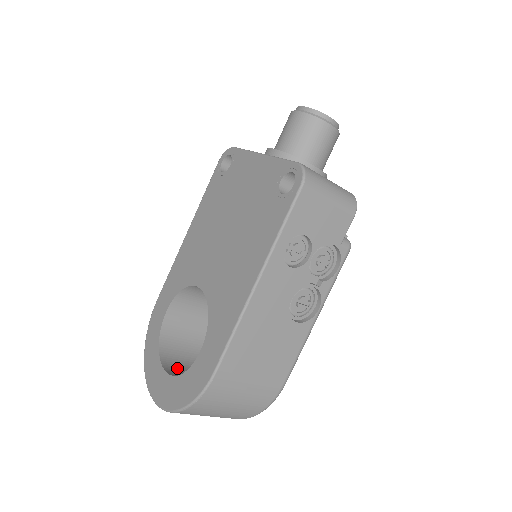
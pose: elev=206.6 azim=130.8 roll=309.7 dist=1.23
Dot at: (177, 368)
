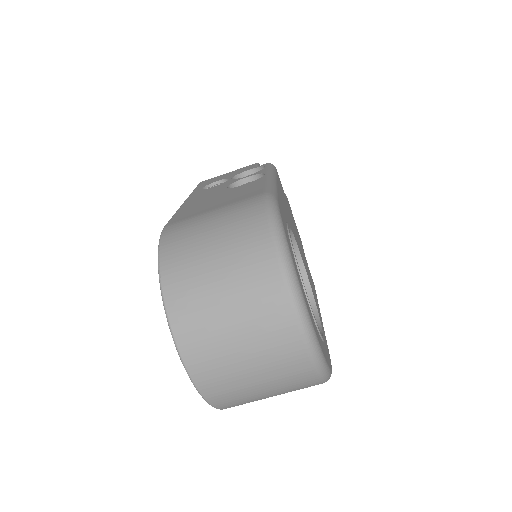
Dot at: occluded
